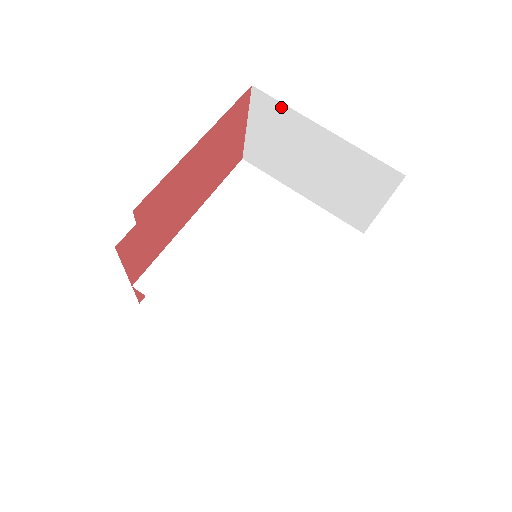
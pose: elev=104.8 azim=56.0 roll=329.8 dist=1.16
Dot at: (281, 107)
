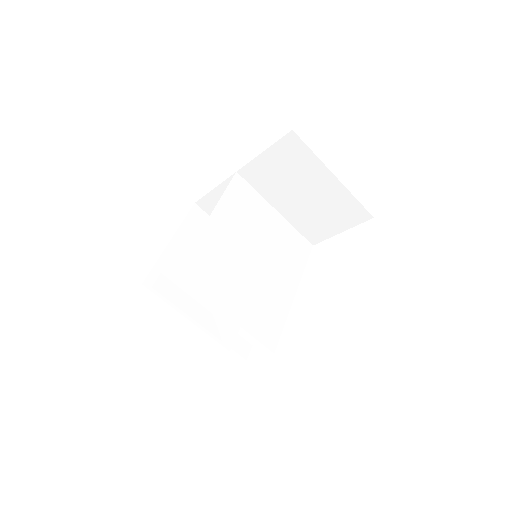
Dot at: (307, 151)
